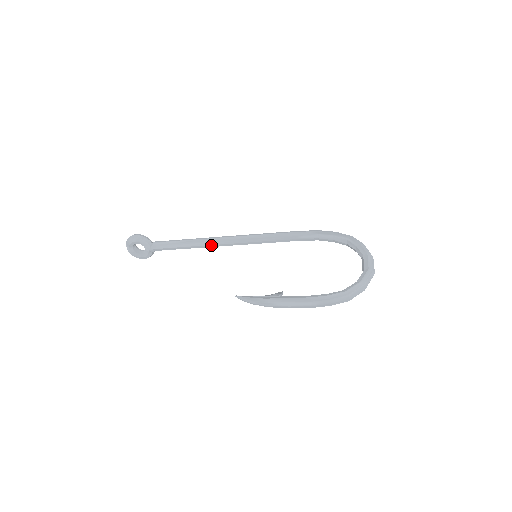
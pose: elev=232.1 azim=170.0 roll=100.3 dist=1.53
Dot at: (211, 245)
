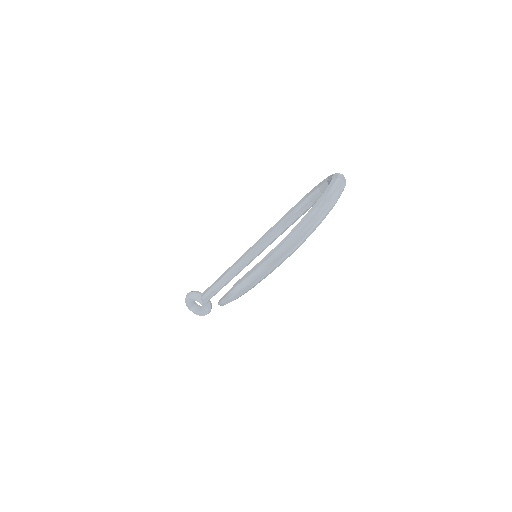
Dot at: (236, 270)
